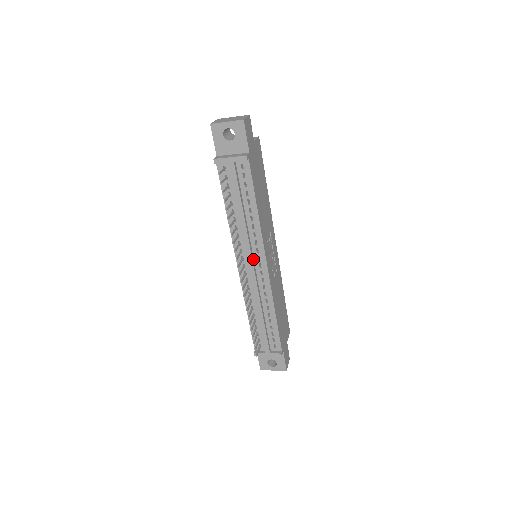
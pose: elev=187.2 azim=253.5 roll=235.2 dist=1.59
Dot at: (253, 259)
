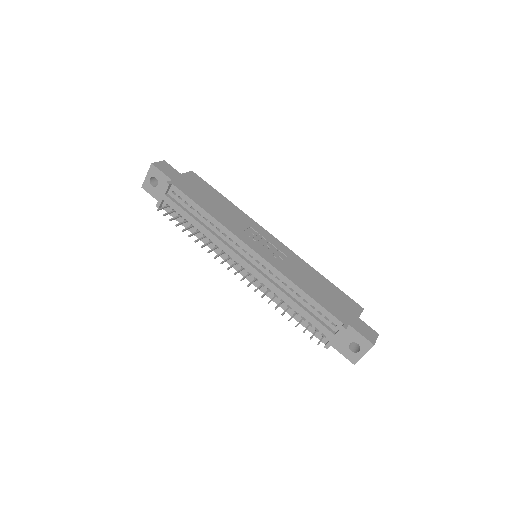
Dot at: (241, 256)
